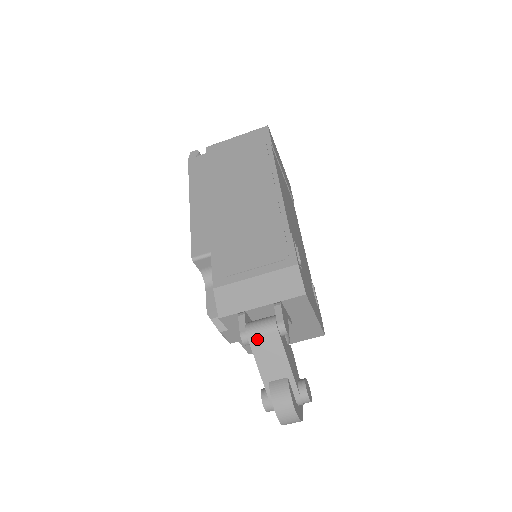
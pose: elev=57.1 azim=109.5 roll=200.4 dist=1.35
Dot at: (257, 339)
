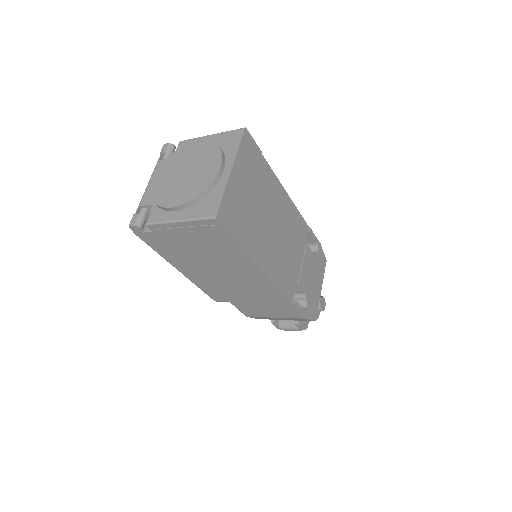
Dot at: occluded
